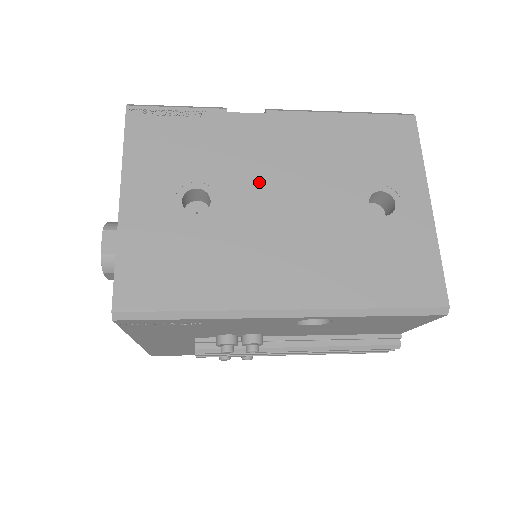
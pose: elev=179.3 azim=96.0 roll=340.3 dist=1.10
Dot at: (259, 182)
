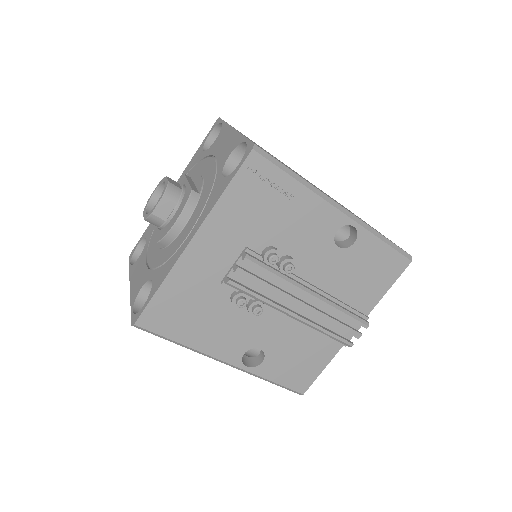
Dot at: occluded
